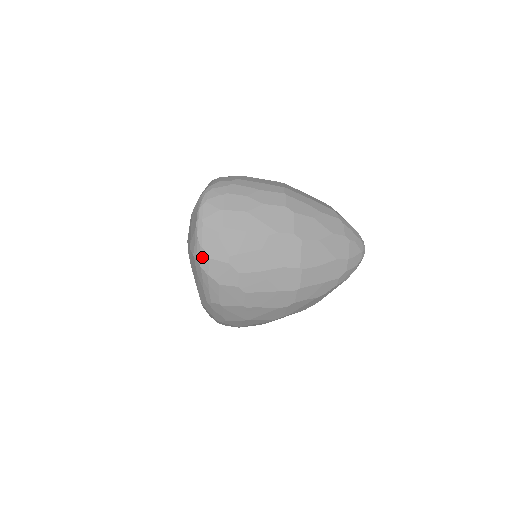
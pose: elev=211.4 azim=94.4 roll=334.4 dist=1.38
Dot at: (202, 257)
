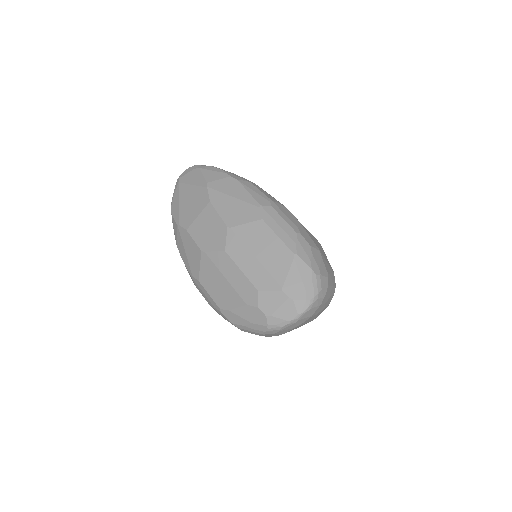
Dot at: (273, 331)
